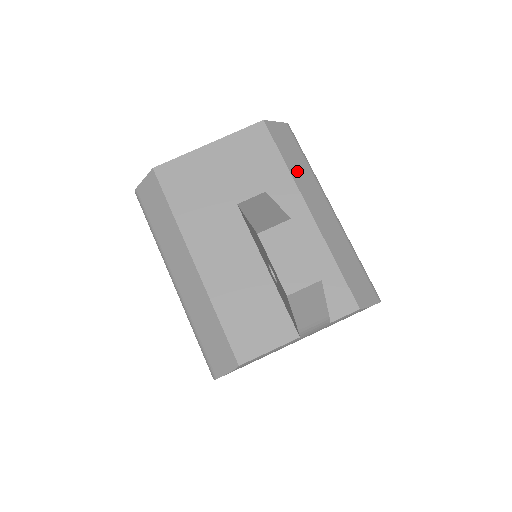
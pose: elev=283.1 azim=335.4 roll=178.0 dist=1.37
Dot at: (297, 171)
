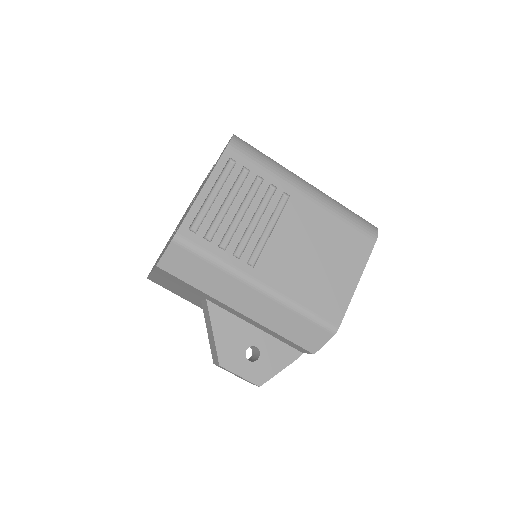
Dot at: (210, 285)
